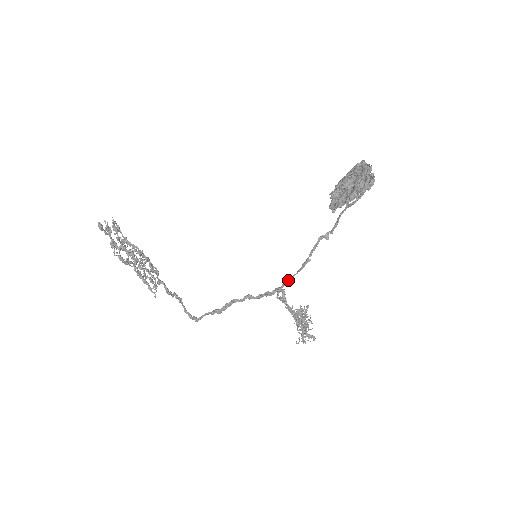
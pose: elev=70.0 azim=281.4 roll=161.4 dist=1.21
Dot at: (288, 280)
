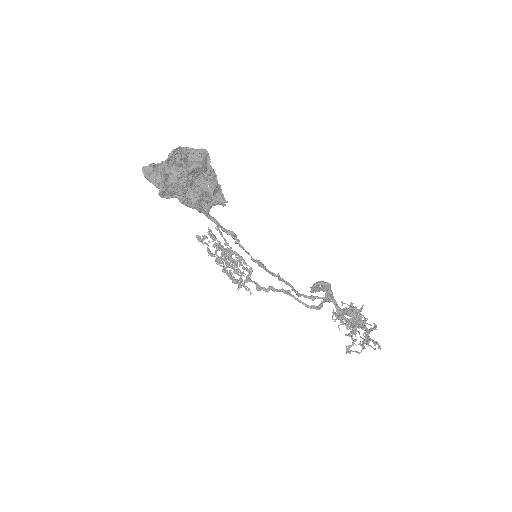
Dot at: (284, 282)
